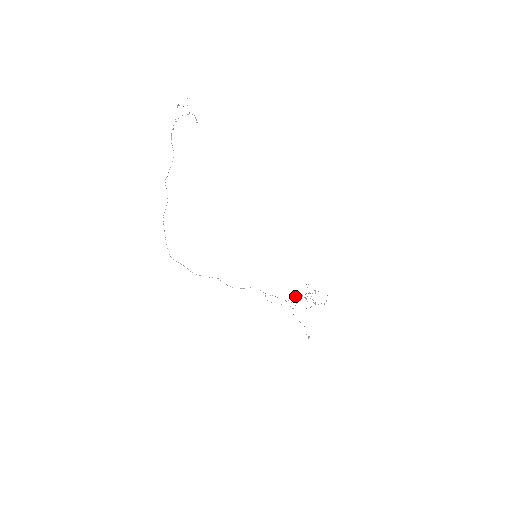
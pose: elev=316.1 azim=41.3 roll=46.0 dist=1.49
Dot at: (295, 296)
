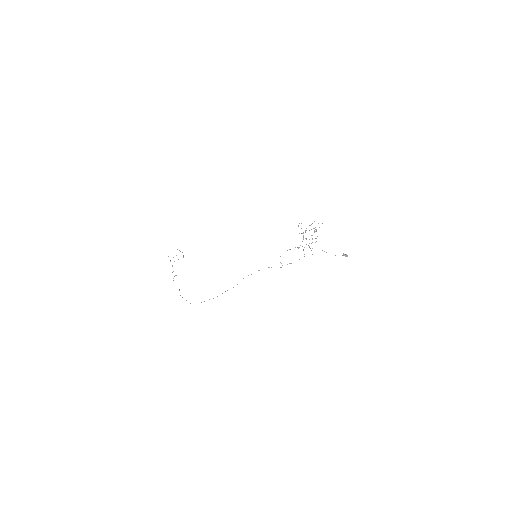
Dot at: occluded
